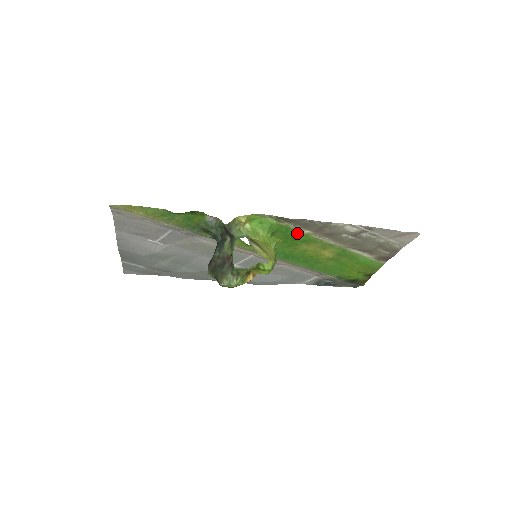
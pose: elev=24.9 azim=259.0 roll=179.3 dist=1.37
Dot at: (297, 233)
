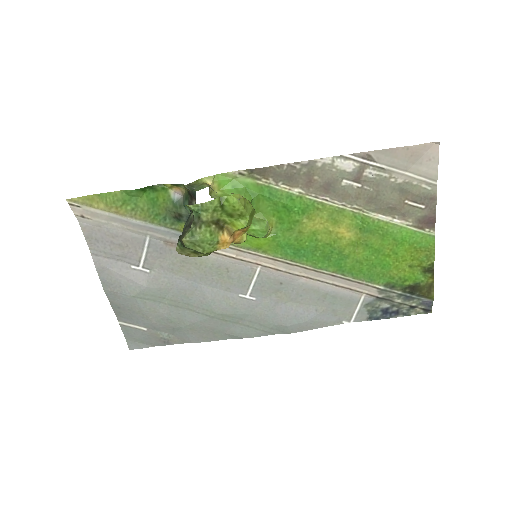
Dot at: (286, 197)
